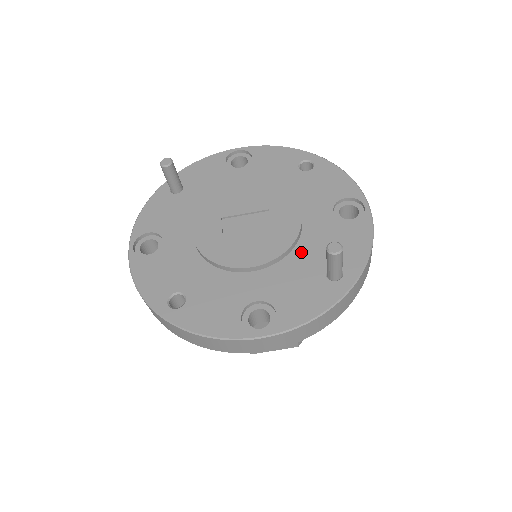
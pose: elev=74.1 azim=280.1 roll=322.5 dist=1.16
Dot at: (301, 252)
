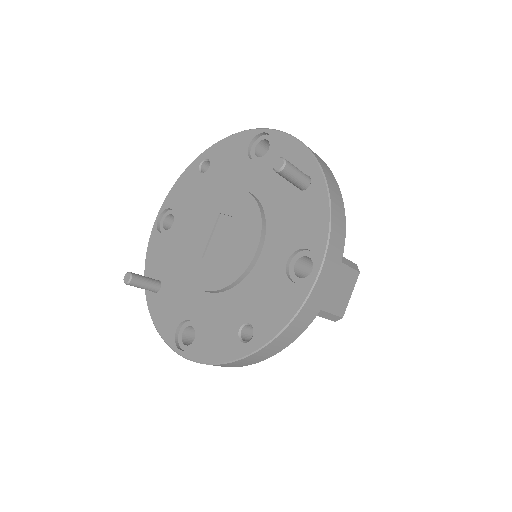
Dot at: (270, 203)
